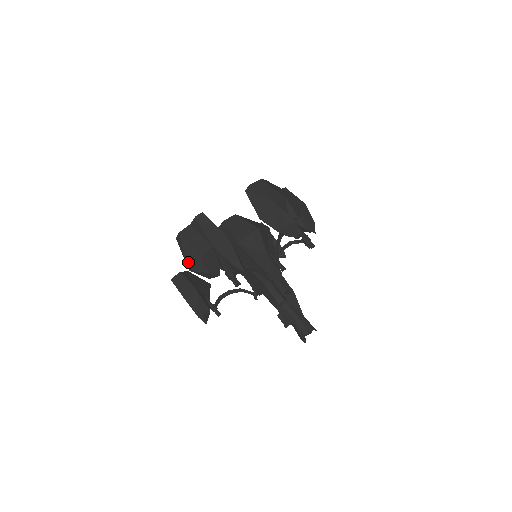
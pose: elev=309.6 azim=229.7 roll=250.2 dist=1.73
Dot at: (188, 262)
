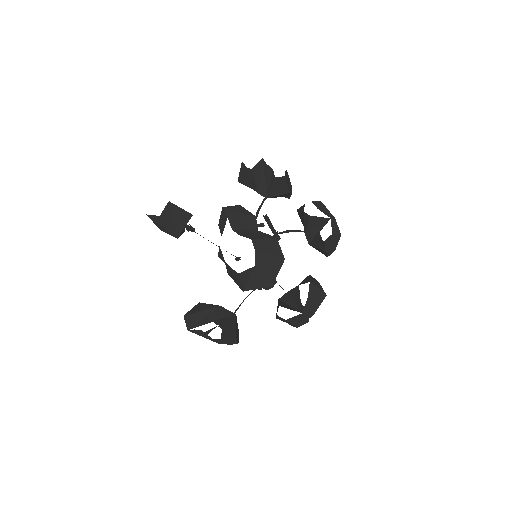
Dot at: occluded
